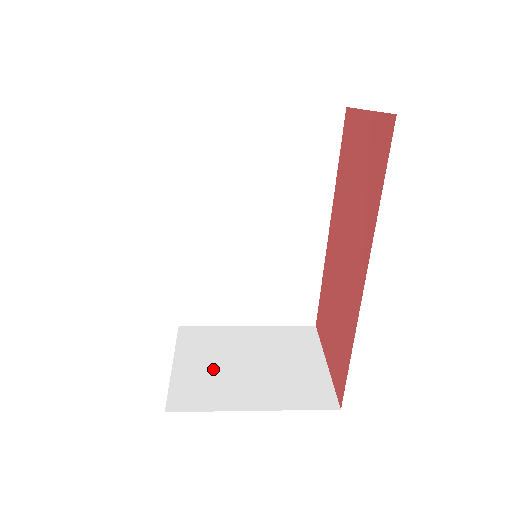
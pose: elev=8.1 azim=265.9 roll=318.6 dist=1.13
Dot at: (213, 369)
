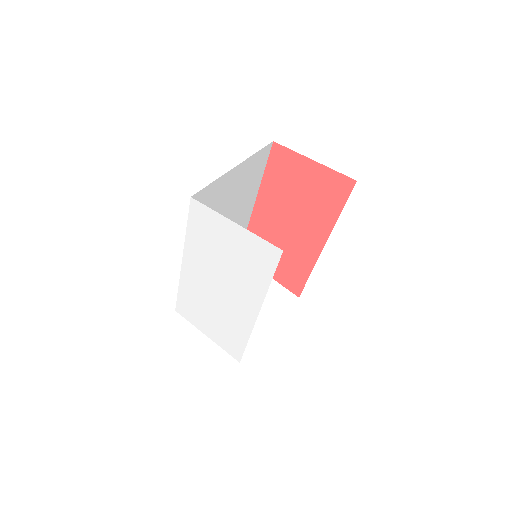
Dot at: occluded
